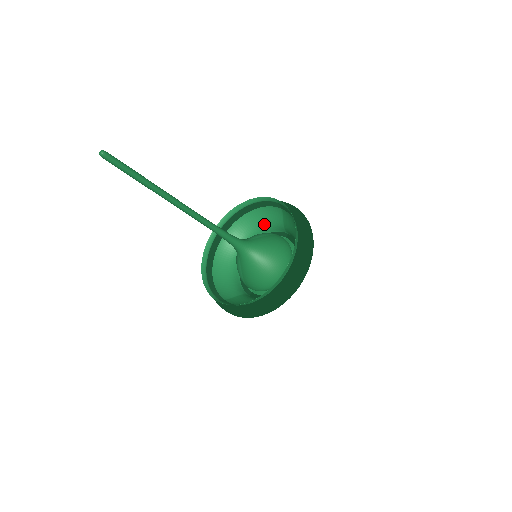
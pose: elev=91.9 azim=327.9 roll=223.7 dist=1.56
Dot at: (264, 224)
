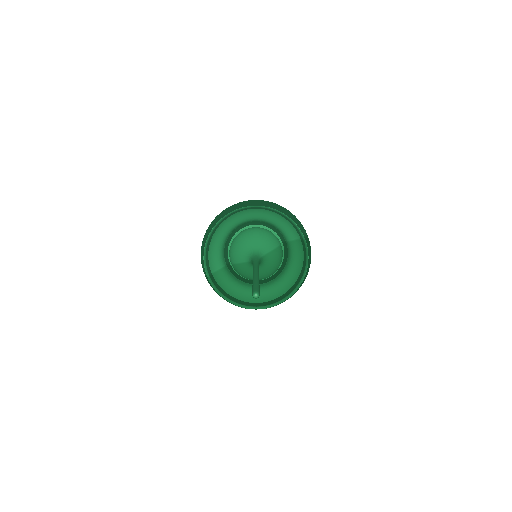
Dot at: (275, 223)
